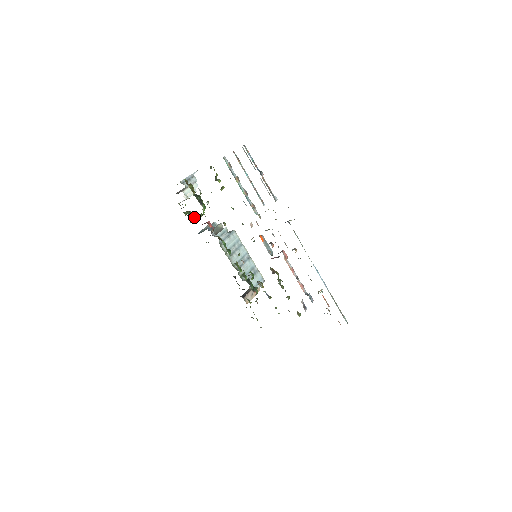
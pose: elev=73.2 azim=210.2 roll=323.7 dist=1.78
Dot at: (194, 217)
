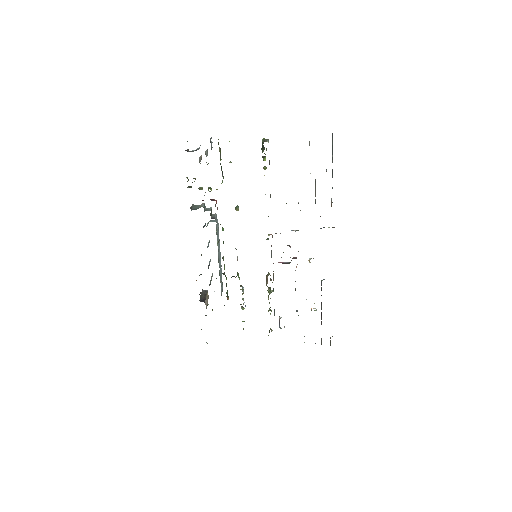
Dot at: (198, 188)
